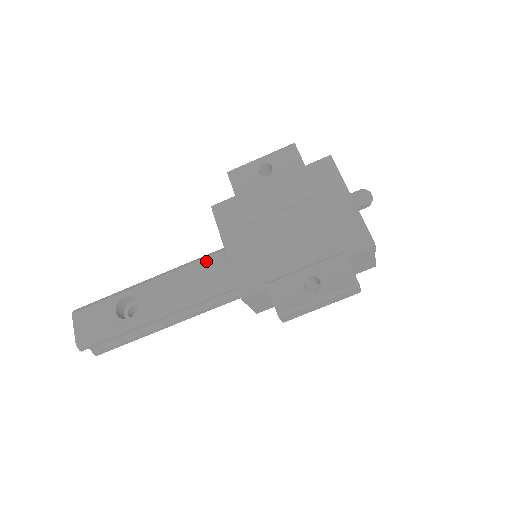
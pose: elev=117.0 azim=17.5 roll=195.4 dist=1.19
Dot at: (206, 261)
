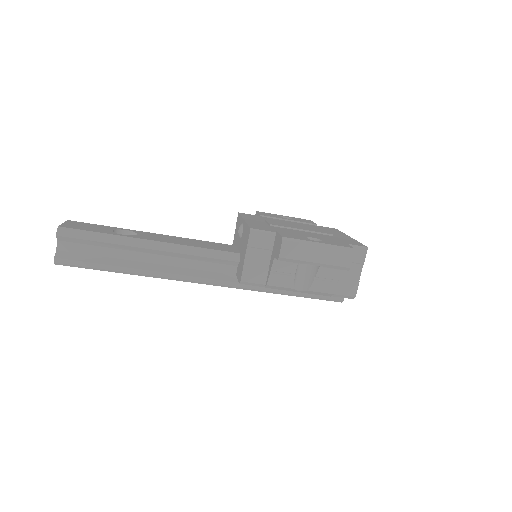
Dot at: (212, 243)
